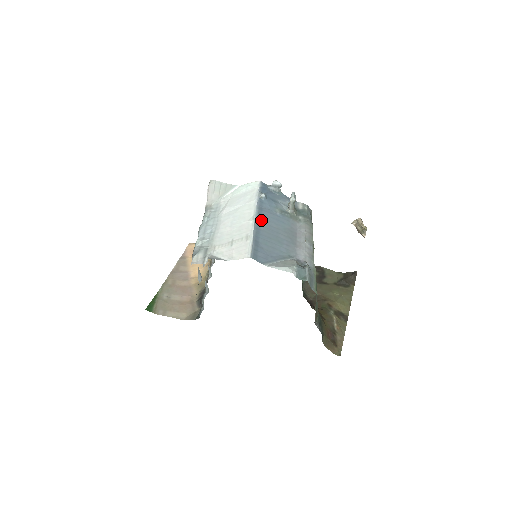
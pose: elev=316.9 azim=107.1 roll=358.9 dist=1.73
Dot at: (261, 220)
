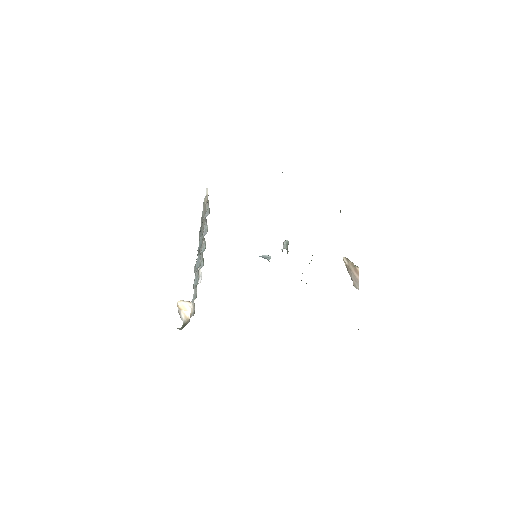
Dot at: occluded
